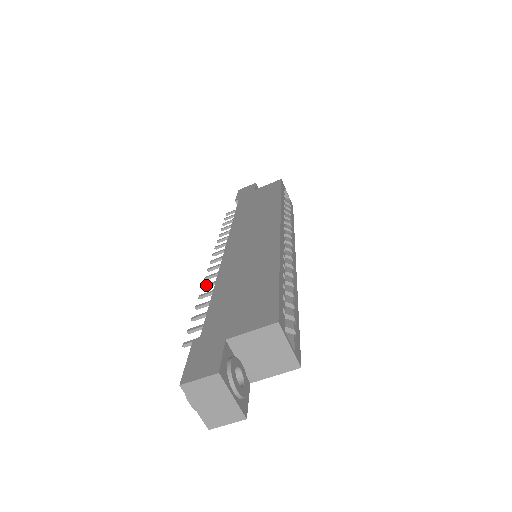
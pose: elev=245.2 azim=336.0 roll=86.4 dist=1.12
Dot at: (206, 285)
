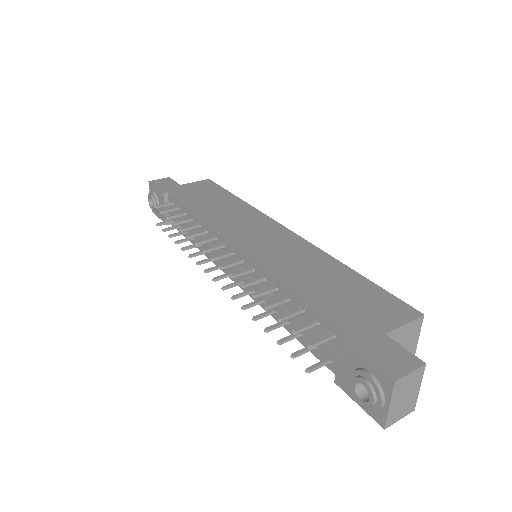
Dot at: (248, 283)
